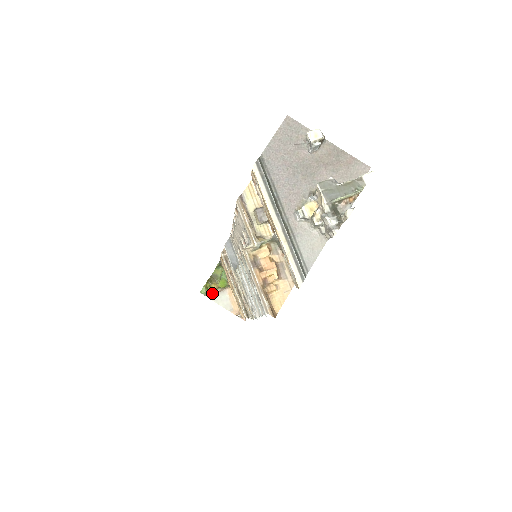
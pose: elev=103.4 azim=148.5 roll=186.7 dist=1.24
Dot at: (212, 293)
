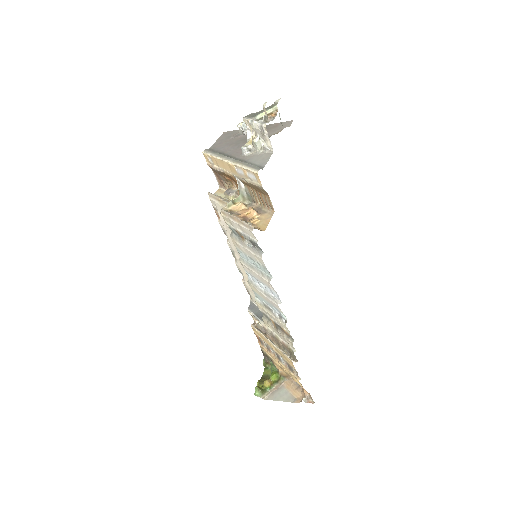
Dot at: (268, 393)
